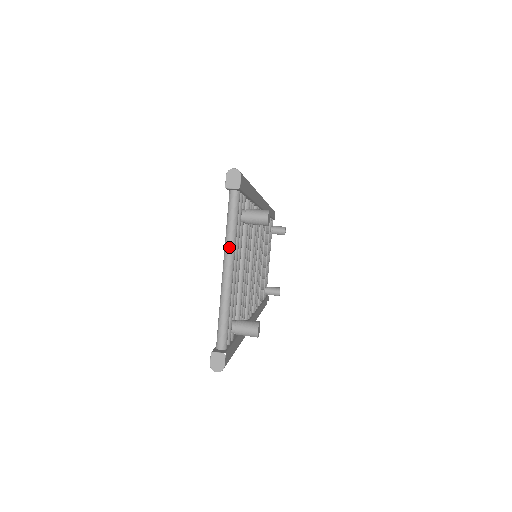
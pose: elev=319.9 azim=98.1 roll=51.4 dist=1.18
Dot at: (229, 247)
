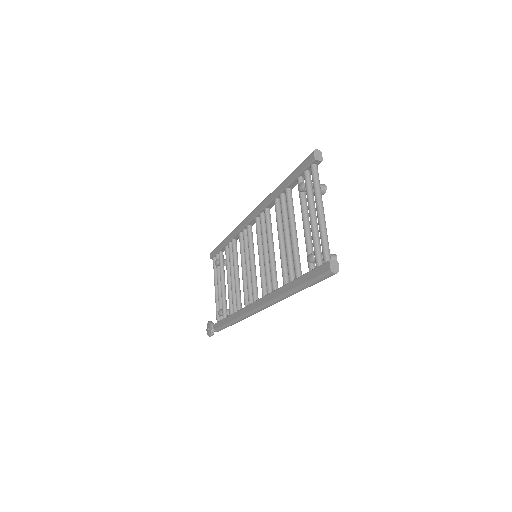
Dot at: (320, 197)
